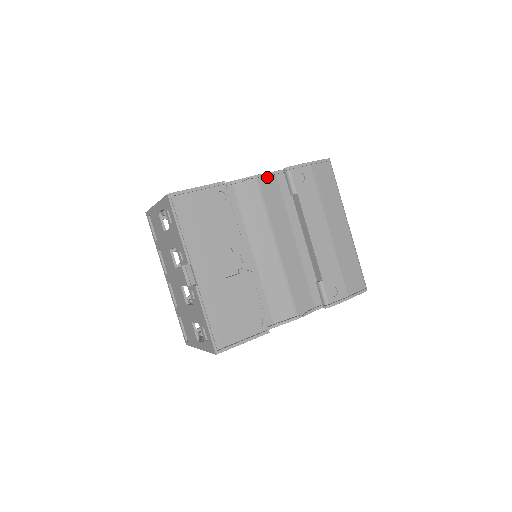
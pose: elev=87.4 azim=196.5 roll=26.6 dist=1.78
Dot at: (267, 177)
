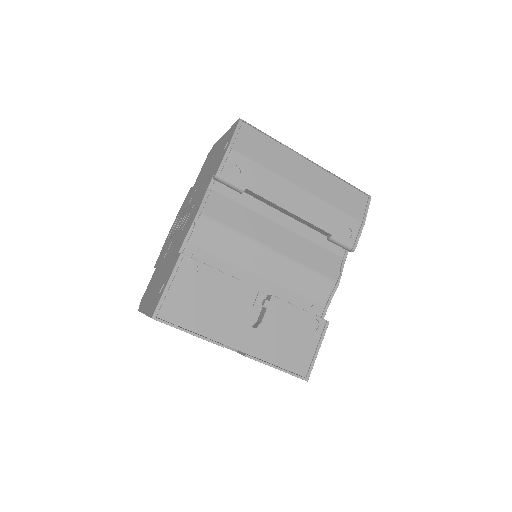
Dot at: (207, 201)
